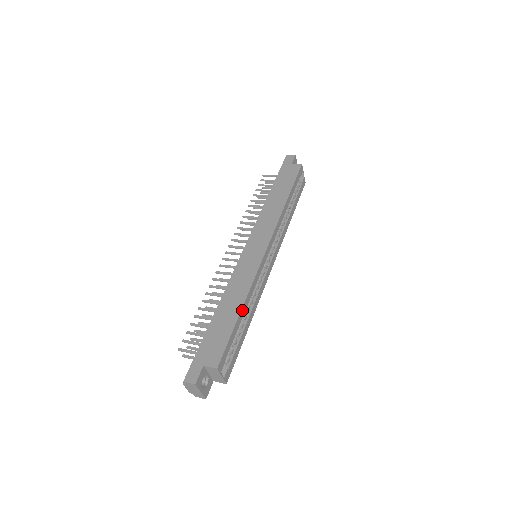
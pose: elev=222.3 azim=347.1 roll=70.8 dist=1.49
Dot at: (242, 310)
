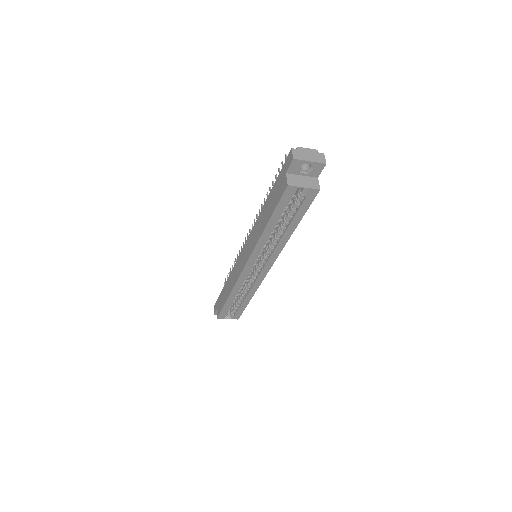
Dot at: (229, 298)
